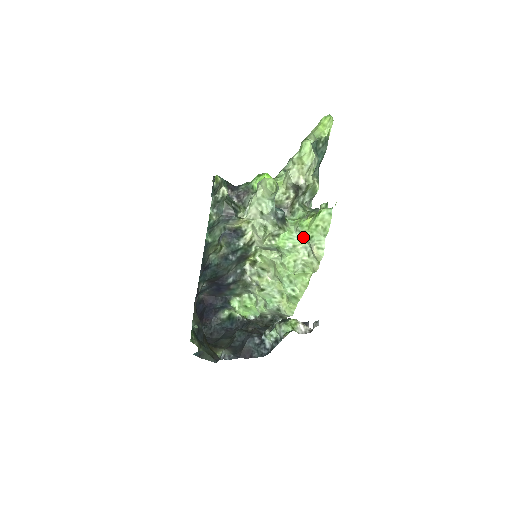
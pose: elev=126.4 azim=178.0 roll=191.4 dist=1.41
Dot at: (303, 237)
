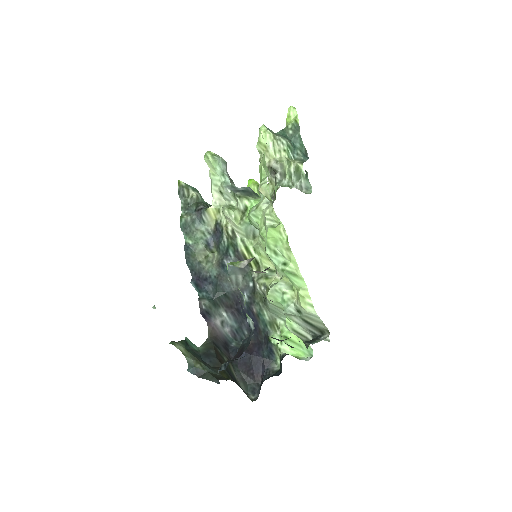
Dot at: occluded
